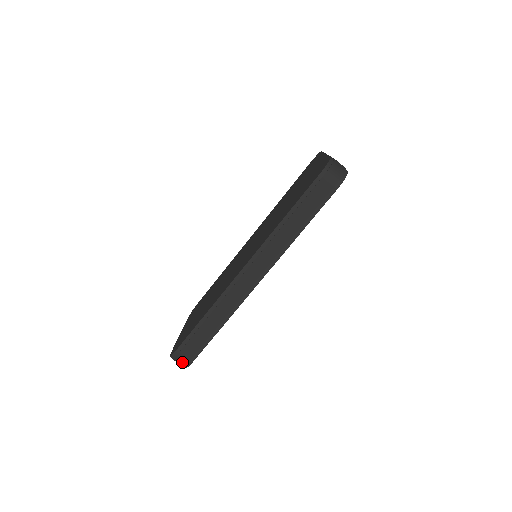
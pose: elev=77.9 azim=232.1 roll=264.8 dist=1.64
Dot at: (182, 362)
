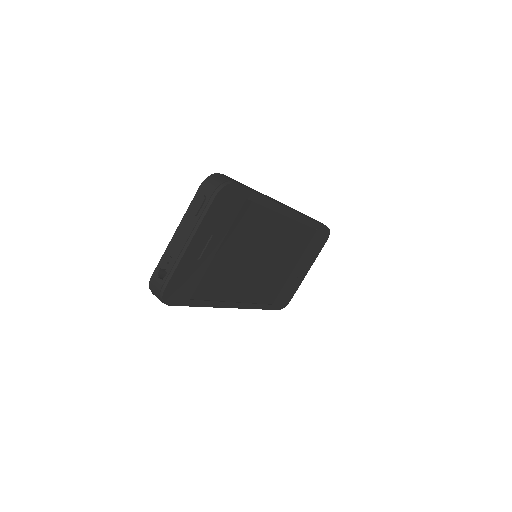
Dot at: (225, 178)
